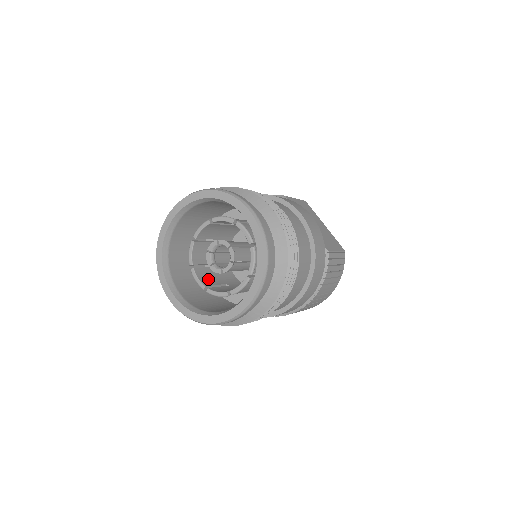
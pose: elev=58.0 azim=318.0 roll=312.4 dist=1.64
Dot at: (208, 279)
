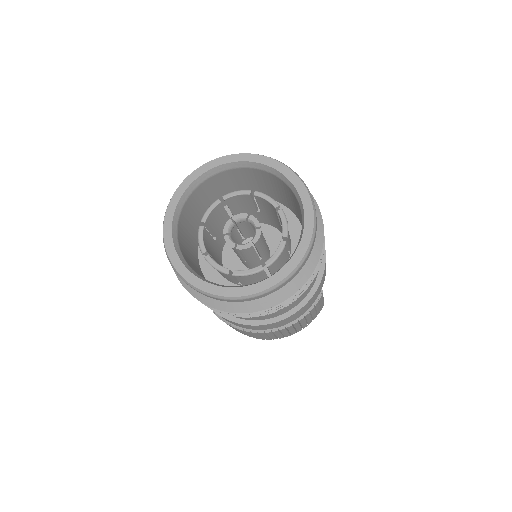
Dot at: (208, 247)
